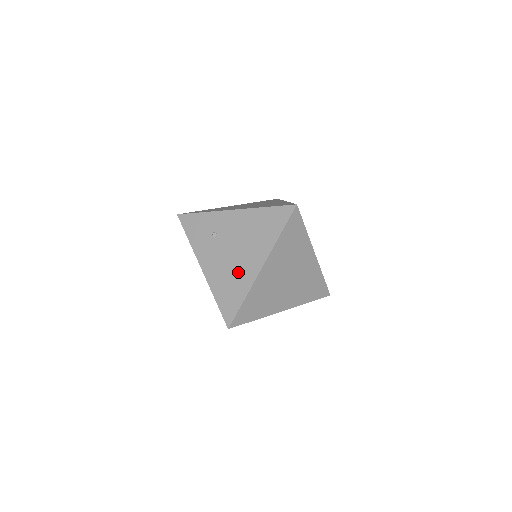
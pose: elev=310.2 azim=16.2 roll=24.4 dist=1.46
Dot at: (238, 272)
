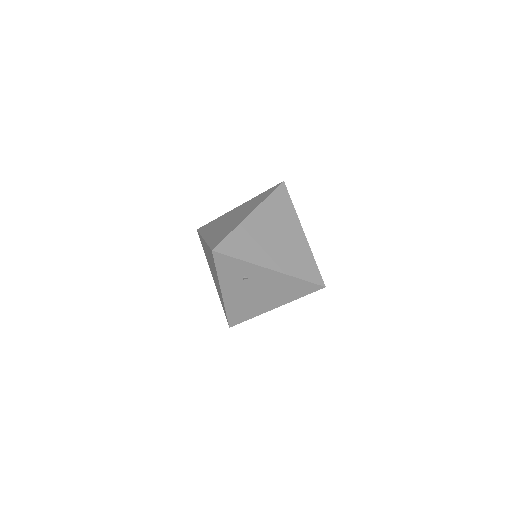
Dot at: (254, 305)
